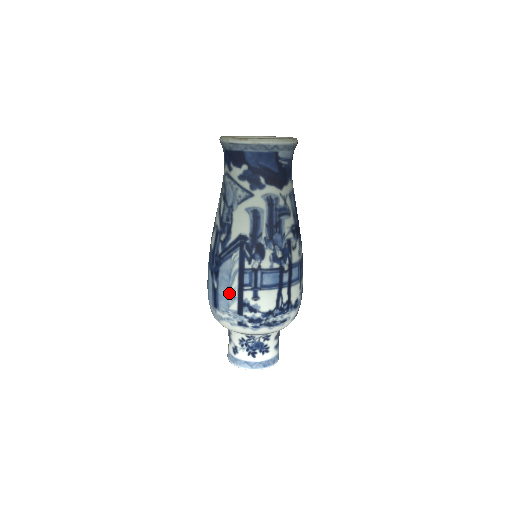
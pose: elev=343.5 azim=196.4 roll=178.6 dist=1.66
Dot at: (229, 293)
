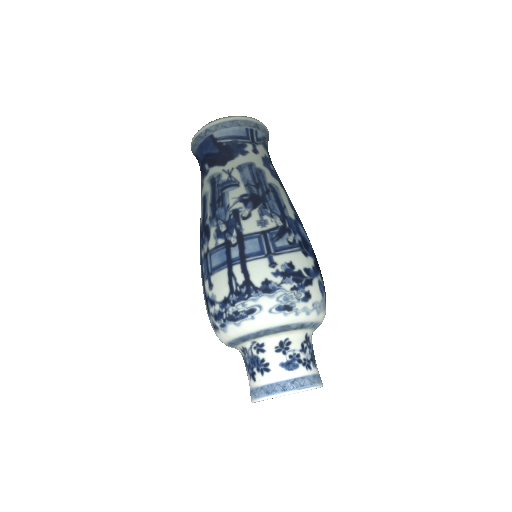
Dot at: occluded
